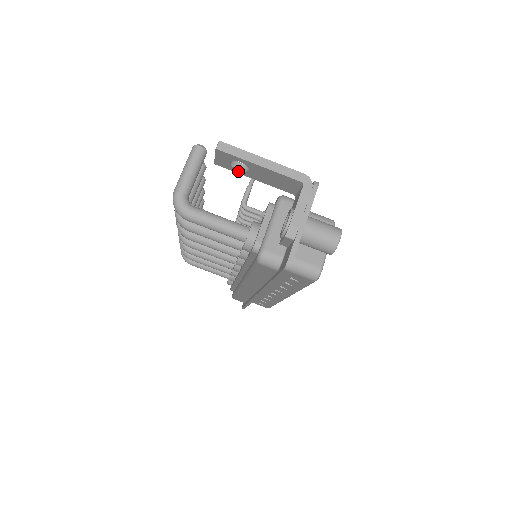
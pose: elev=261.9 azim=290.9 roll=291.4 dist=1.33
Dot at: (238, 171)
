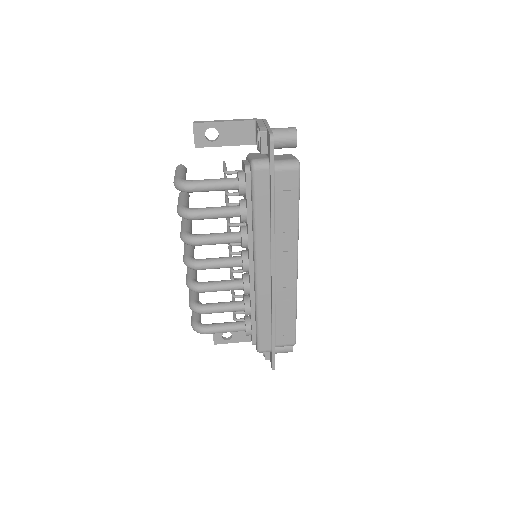
Dot at: (212, 144)
